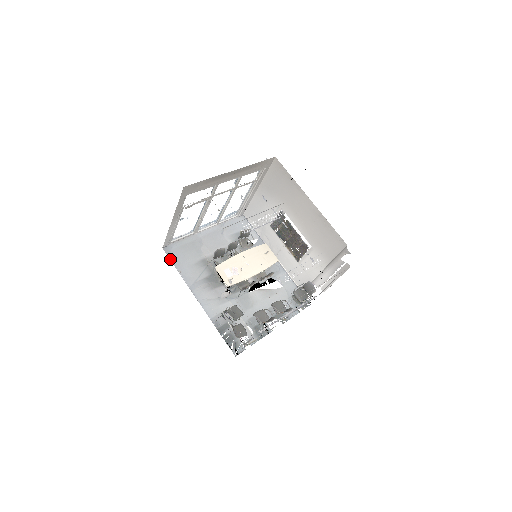
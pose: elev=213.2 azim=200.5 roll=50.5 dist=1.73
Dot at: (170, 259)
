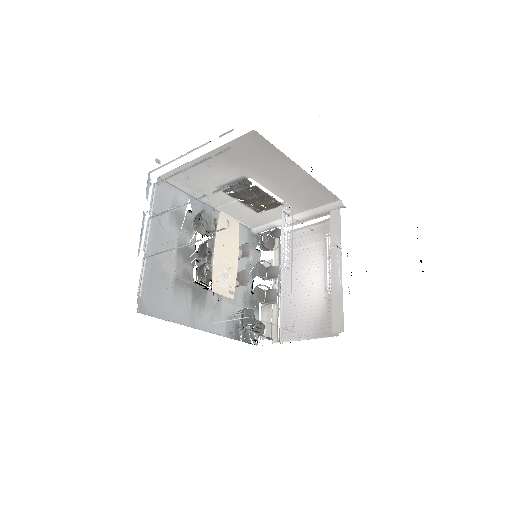
Dot at: (153, 316)
